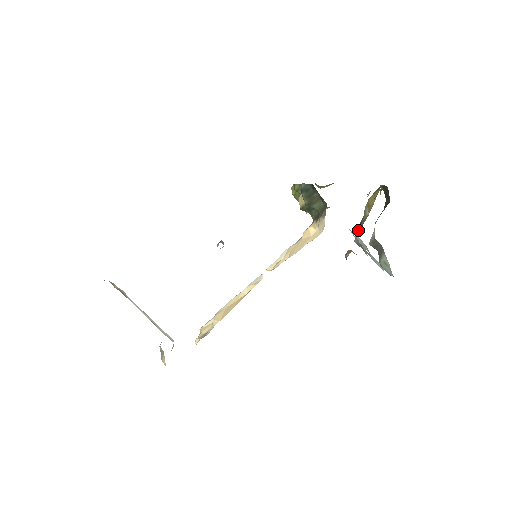
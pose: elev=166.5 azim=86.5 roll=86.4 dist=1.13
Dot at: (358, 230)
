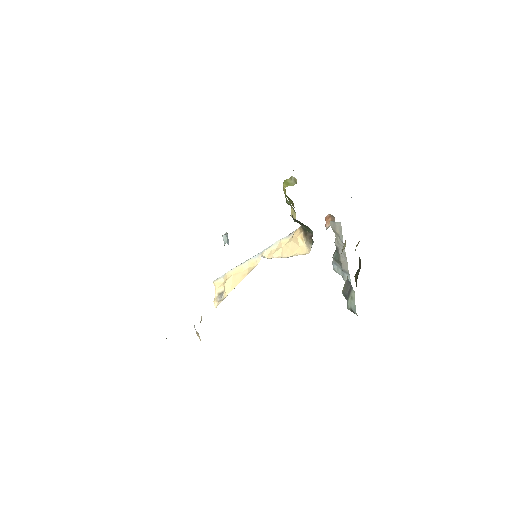
Dot at: (336, 248)
